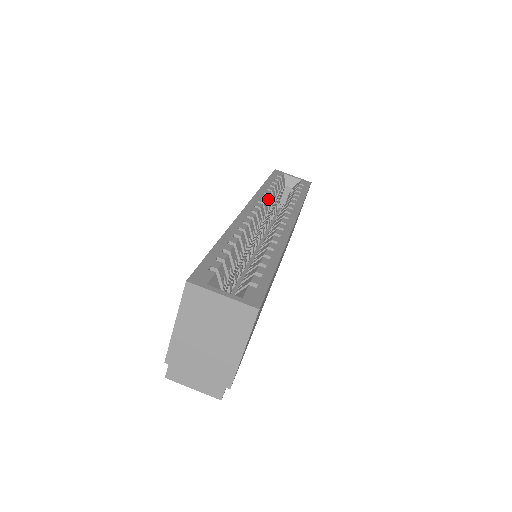
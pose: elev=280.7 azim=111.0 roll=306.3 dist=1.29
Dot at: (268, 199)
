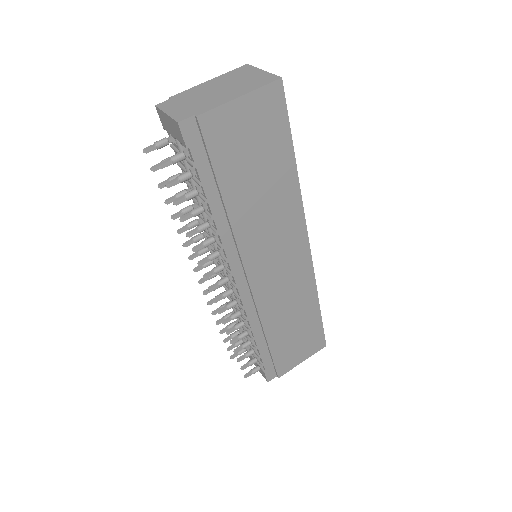
Dot at: occluded
